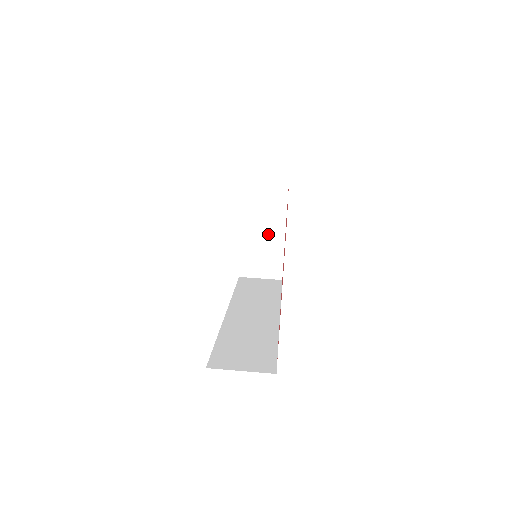
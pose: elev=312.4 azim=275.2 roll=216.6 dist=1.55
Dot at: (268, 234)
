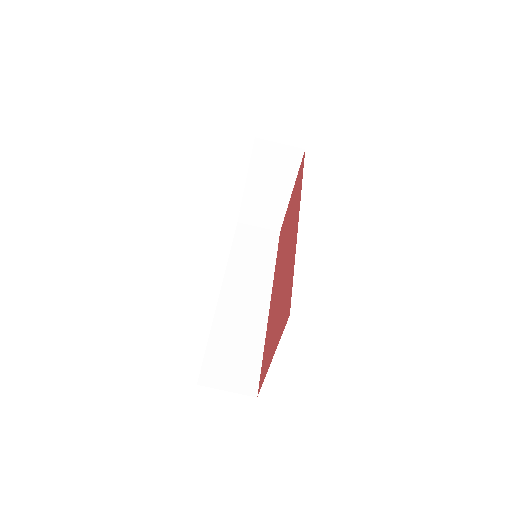
Dot at: (273, 192)
